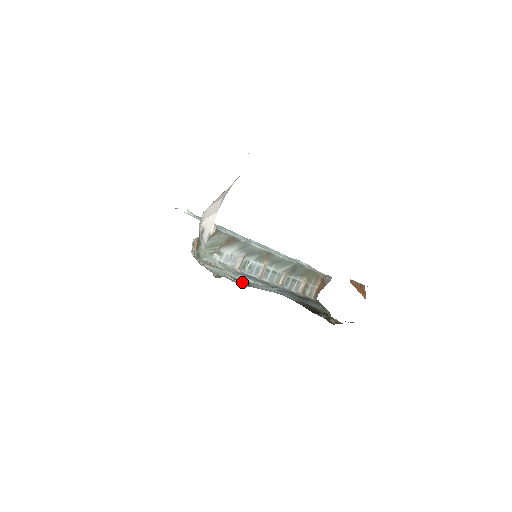
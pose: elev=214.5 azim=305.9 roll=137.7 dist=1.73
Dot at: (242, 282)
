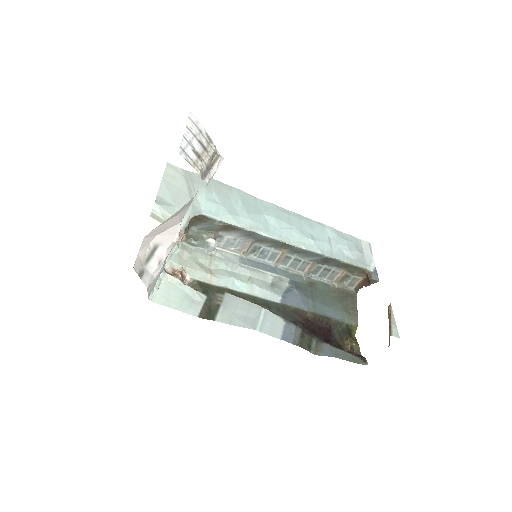
Dot at: (214, 301)
